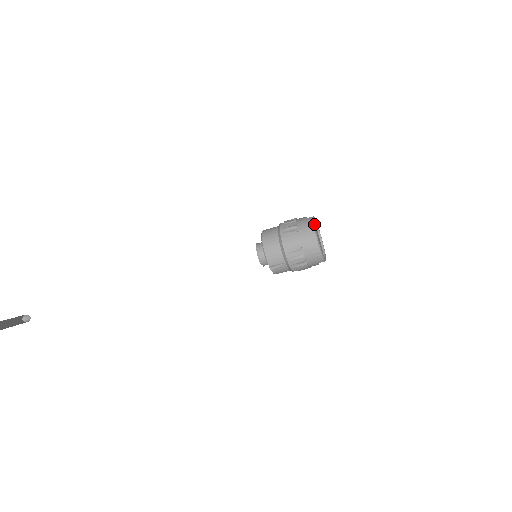
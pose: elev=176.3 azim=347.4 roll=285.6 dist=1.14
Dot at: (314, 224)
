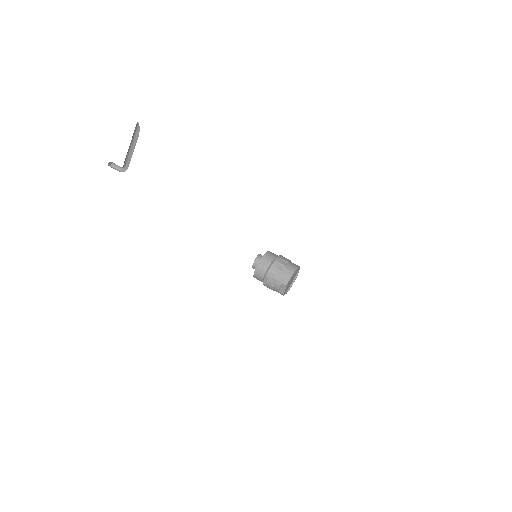
Dot at: (299, 267)
